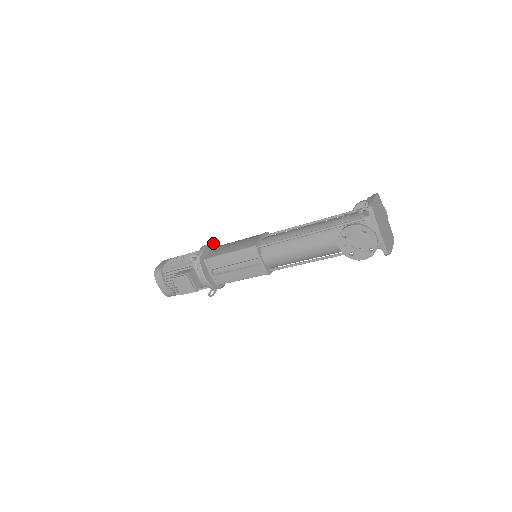
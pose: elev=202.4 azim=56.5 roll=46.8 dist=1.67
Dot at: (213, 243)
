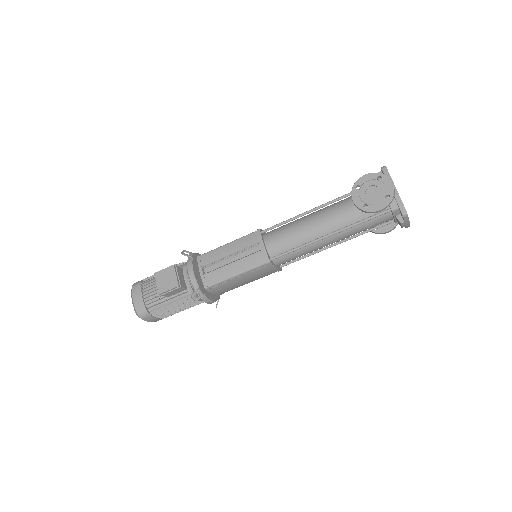
Dot at: occluded
